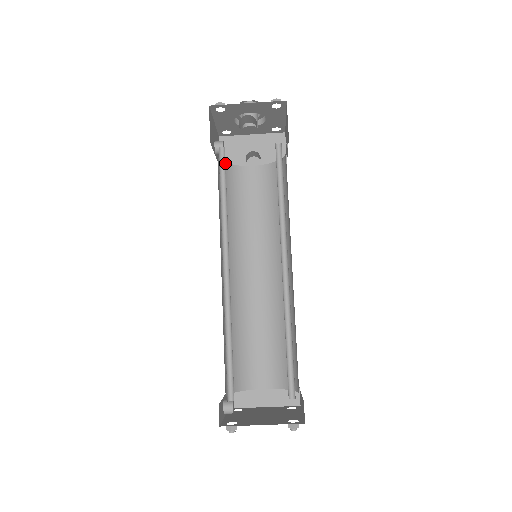
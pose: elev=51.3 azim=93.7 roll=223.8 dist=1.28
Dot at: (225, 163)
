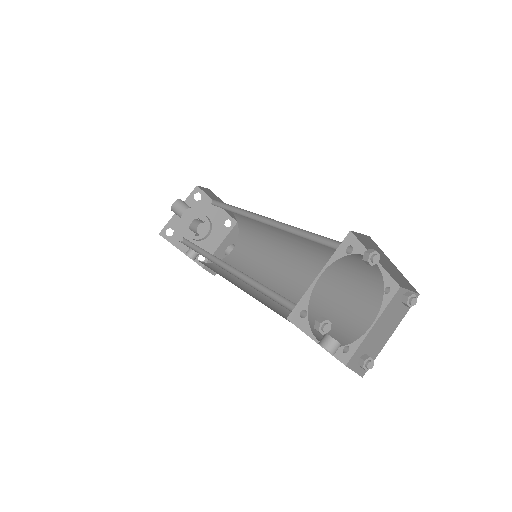
Dot at: (188, 241)
